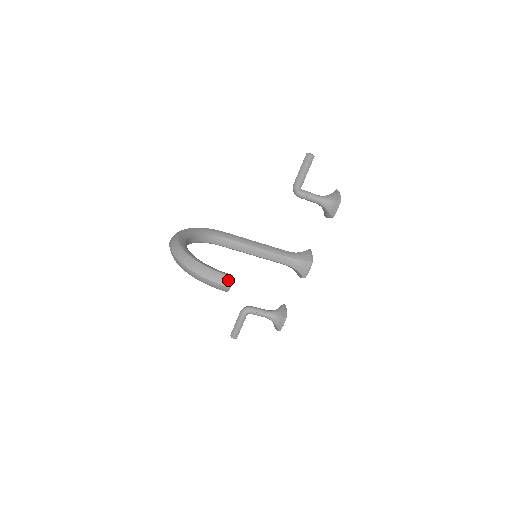
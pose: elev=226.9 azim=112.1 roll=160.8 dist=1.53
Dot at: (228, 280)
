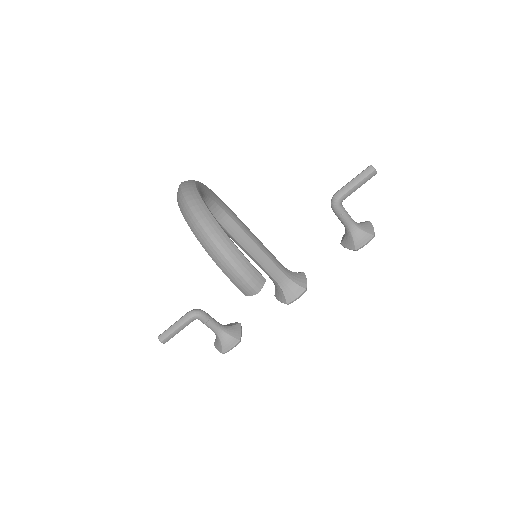
Dot at: (260, 281)
